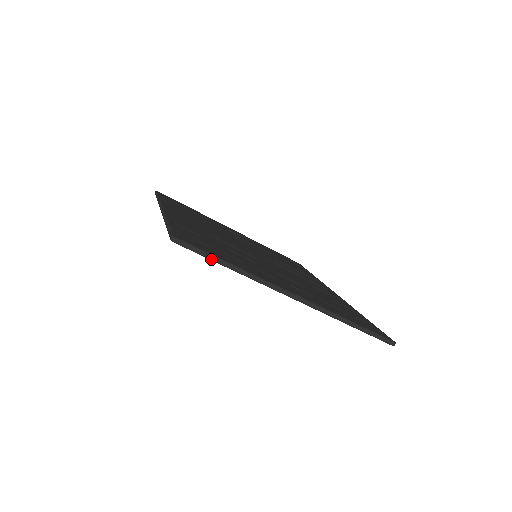
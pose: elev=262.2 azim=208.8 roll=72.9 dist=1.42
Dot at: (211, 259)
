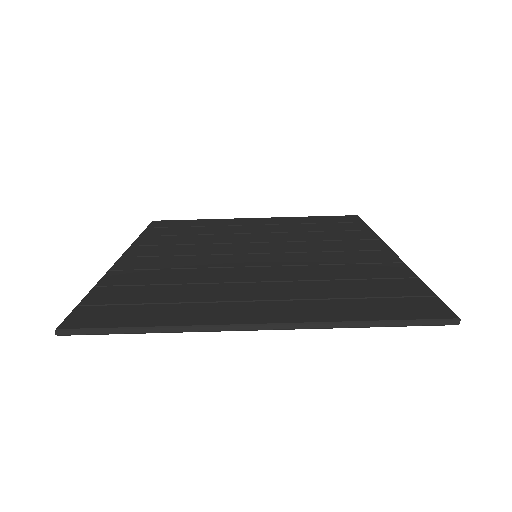
Dot at: (116, 333)
